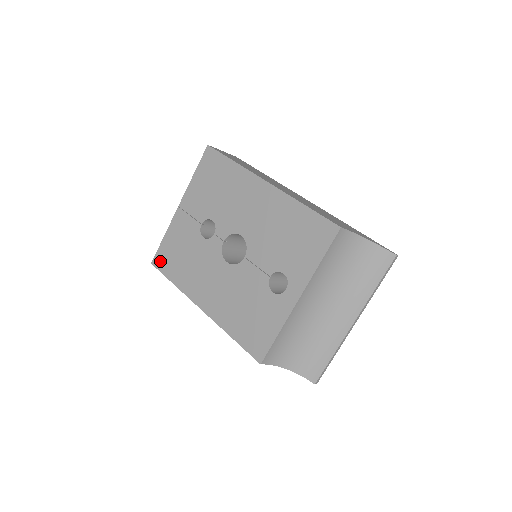
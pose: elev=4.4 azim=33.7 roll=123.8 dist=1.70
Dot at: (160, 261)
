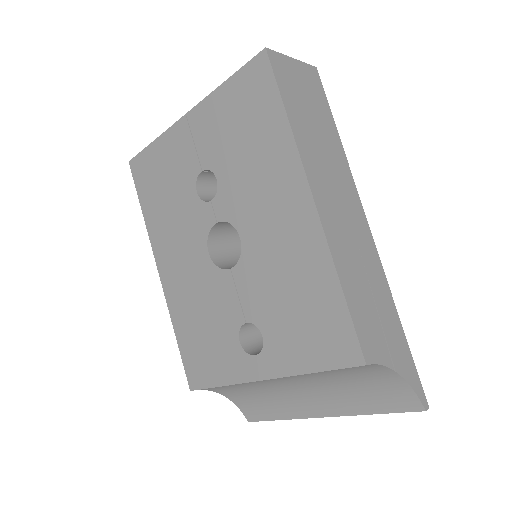
Dot at: (139, 169)
